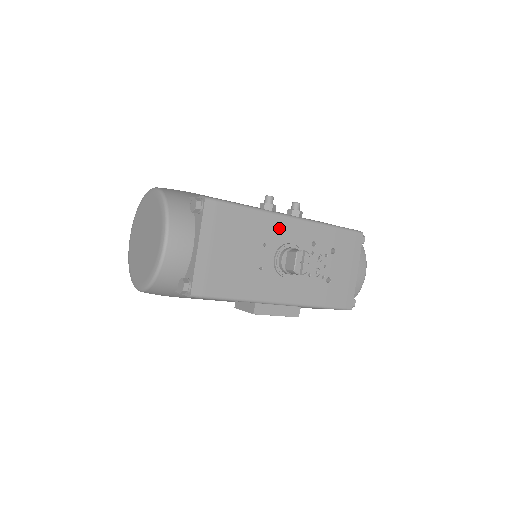
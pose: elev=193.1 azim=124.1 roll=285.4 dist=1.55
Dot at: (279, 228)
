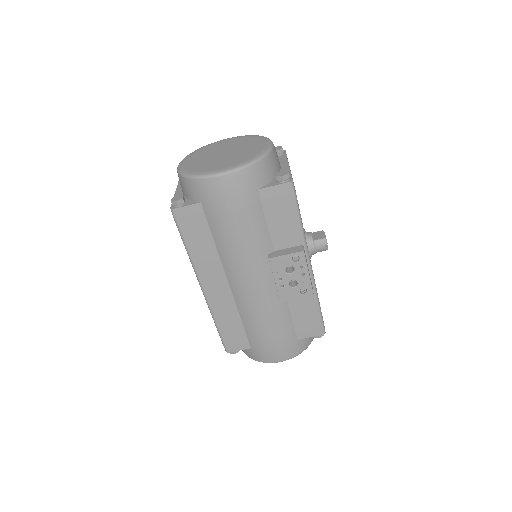
Dot at: occluded
